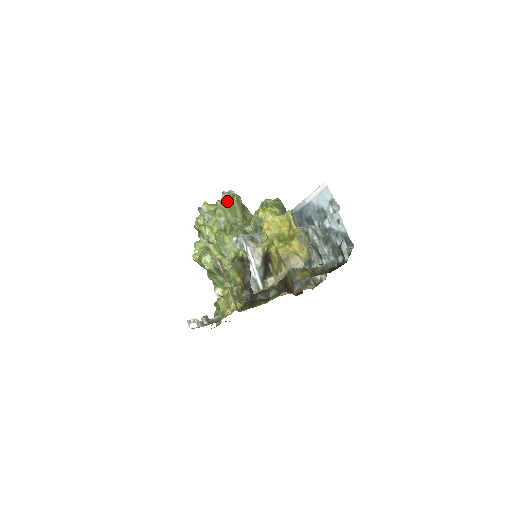
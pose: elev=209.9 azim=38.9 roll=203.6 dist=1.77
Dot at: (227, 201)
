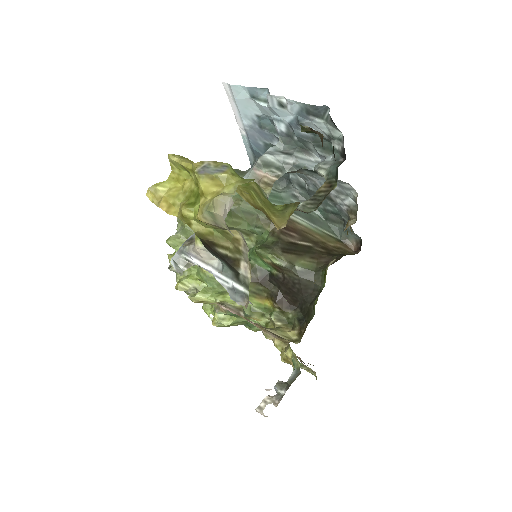
Dot at: (178, 231)
